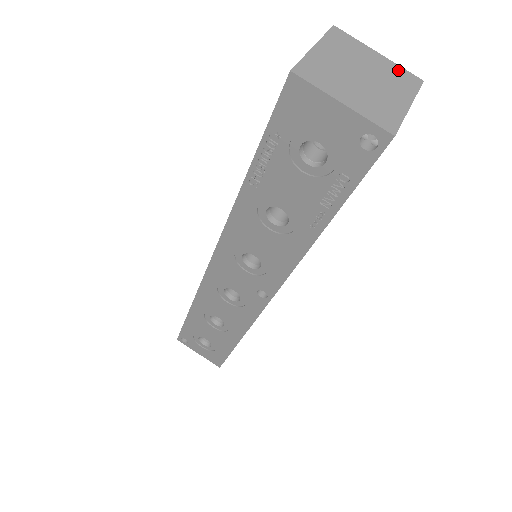
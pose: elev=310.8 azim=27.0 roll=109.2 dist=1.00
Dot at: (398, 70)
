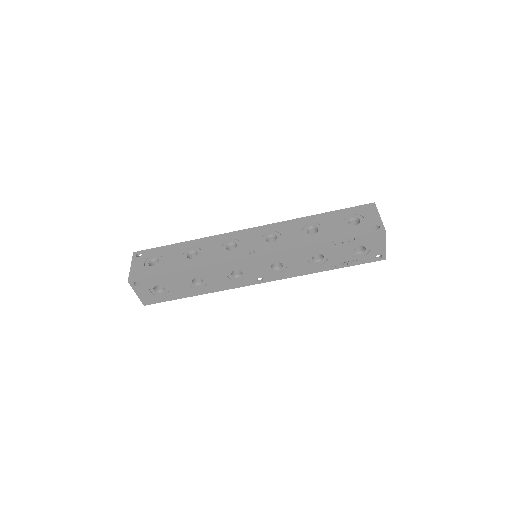
Dot at: occluded
